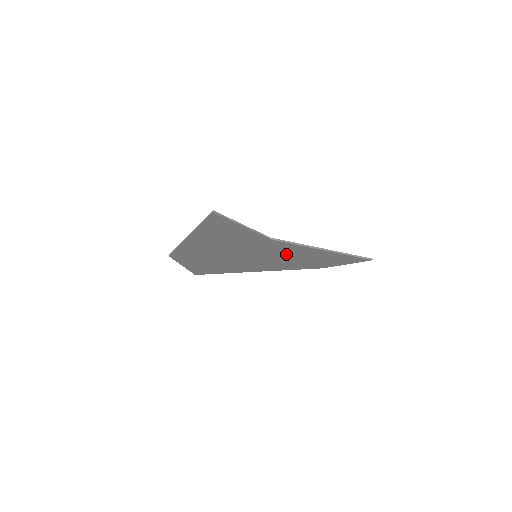
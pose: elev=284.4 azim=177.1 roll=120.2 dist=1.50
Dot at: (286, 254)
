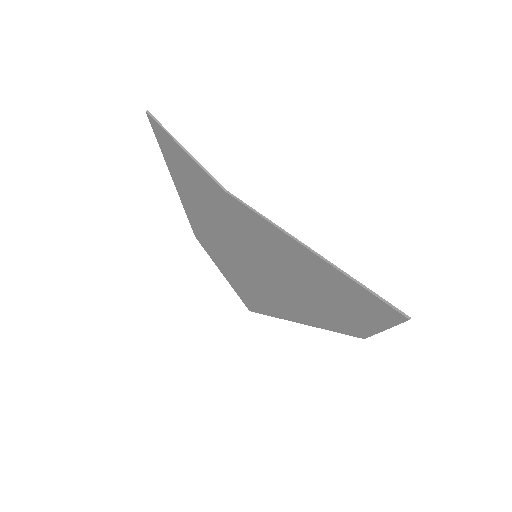
Dot at: (276, 254)
